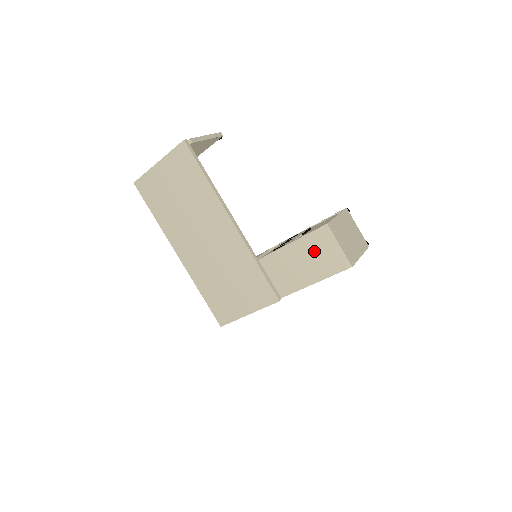
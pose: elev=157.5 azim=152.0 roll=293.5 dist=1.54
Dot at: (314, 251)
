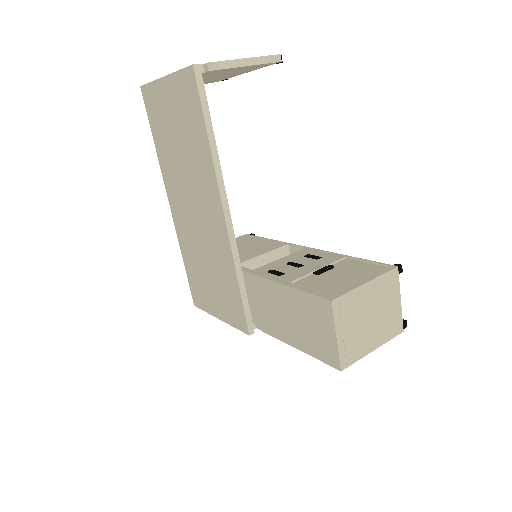
Dot at: (305, 316)
